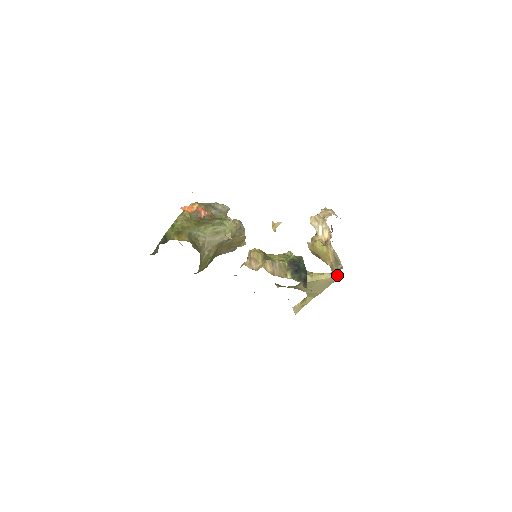
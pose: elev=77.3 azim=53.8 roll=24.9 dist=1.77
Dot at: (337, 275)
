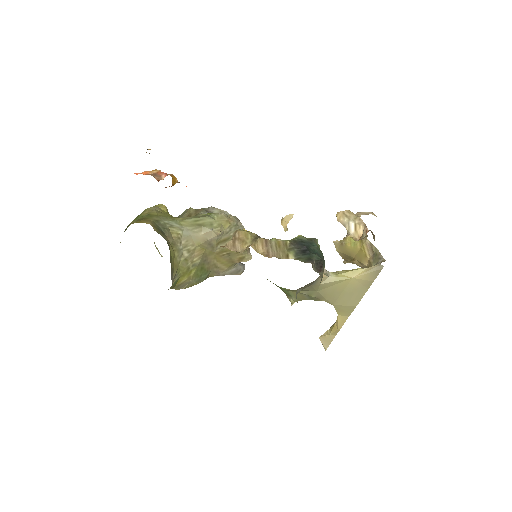
Dot at: (376, 269)
